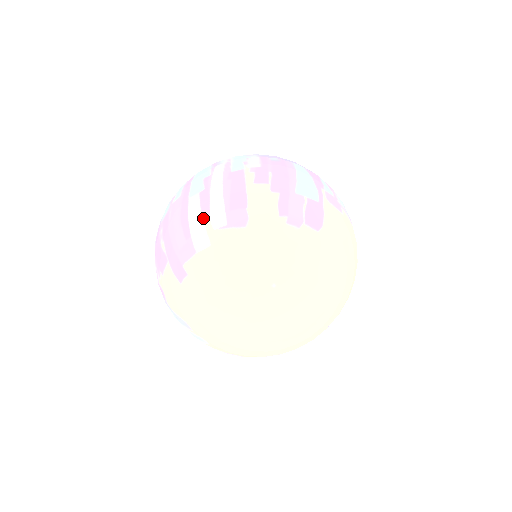
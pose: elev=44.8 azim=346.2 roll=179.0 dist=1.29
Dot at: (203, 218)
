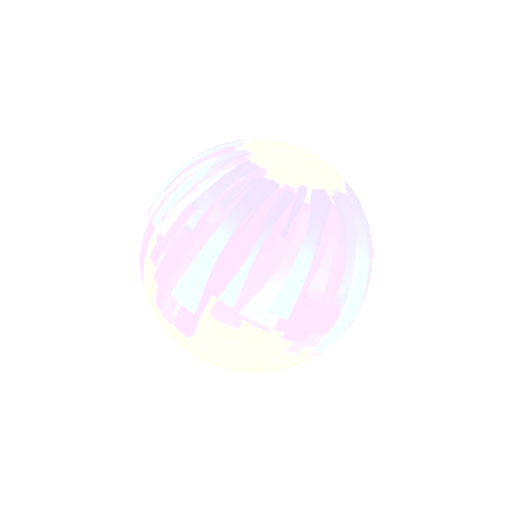
Dot at: occluded
